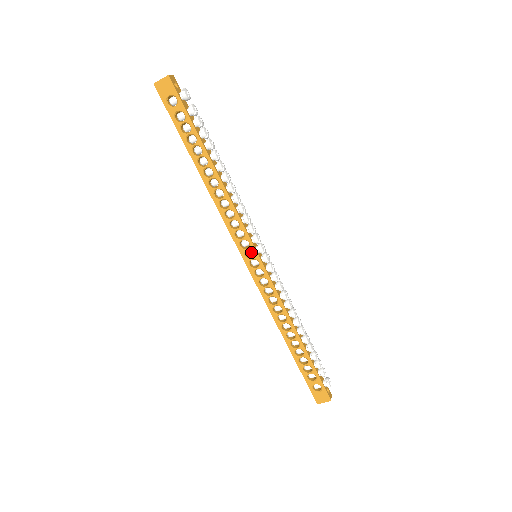
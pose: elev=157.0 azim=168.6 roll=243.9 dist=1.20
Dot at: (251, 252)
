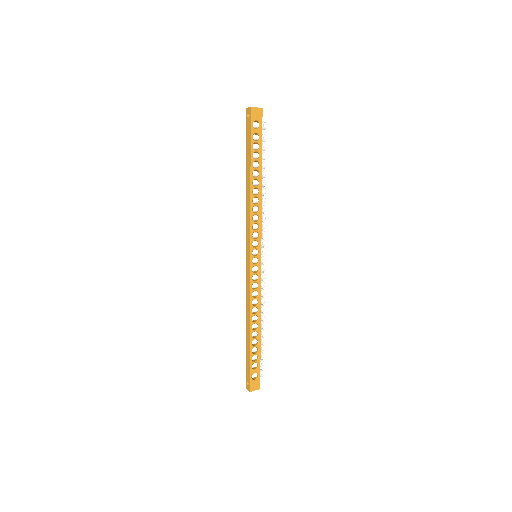
Dot at: (256, 251)
